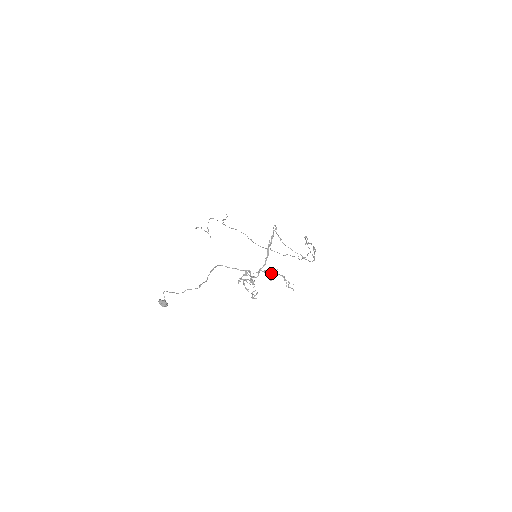
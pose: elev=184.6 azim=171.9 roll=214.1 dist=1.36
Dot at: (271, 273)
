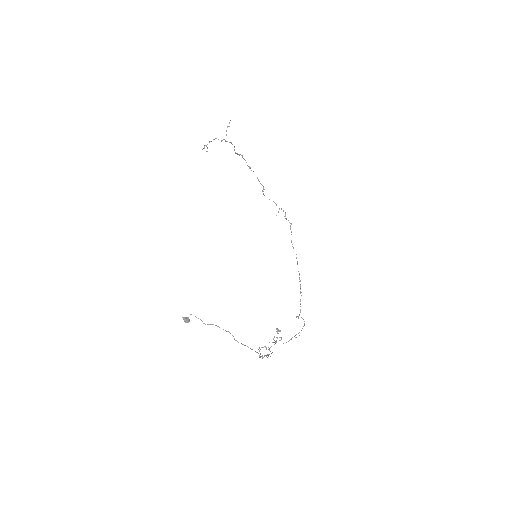
Dot at: occluded
